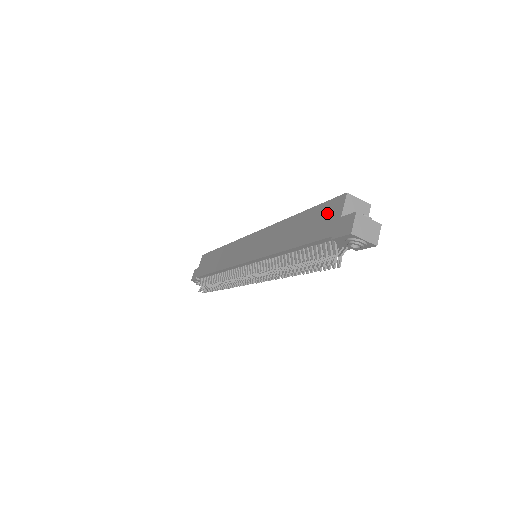
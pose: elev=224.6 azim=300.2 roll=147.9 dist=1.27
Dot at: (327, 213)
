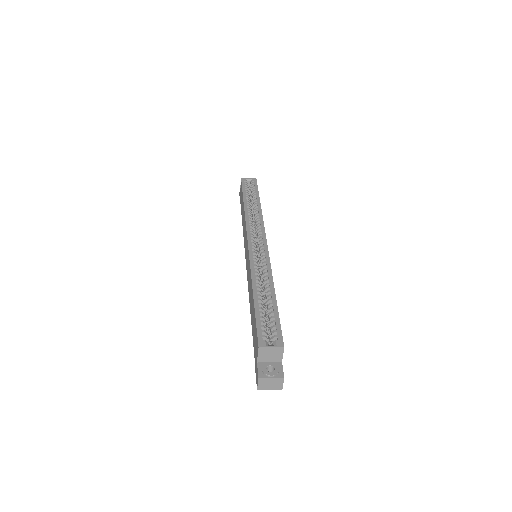
Dot at: (255, 340)
